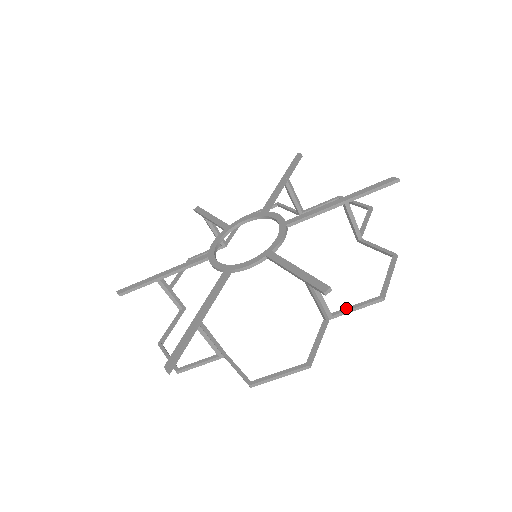
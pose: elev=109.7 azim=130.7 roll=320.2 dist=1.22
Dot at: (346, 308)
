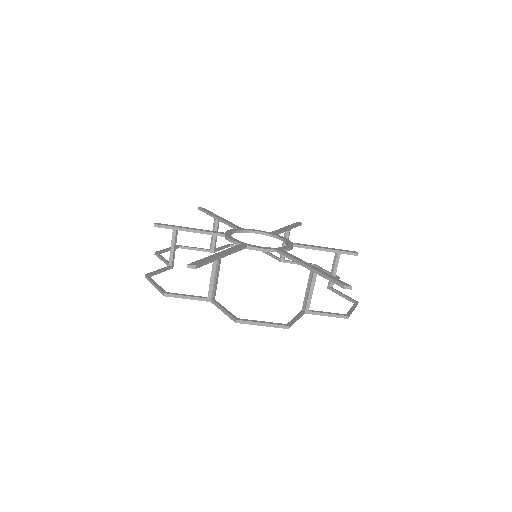
Dot at: occluded
